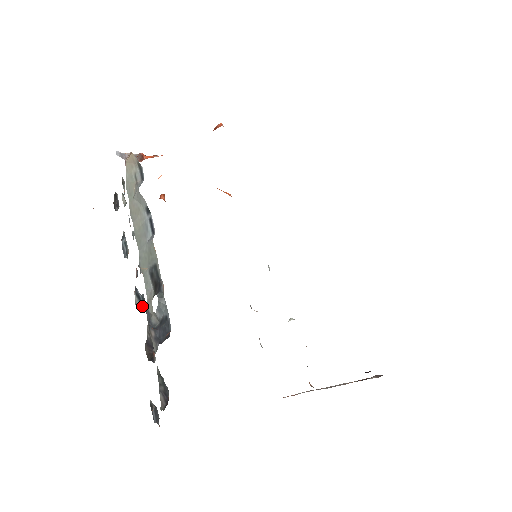
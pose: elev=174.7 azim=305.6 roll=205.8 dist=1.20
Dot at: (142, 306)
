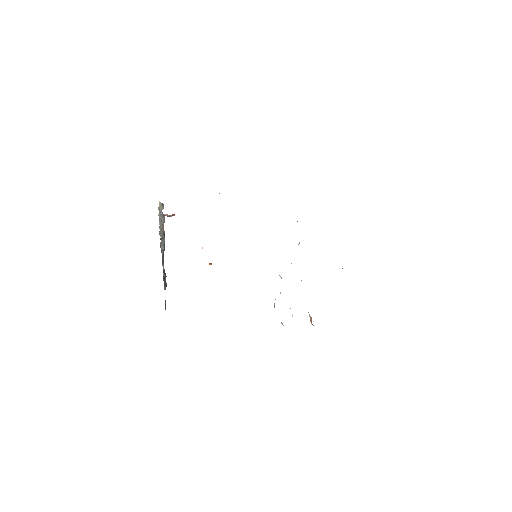
Dot at: occluded
